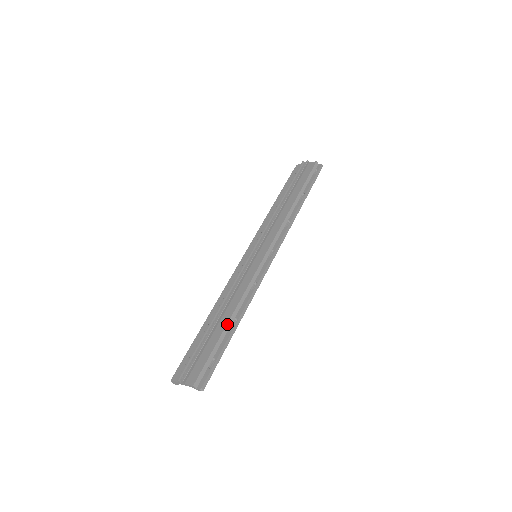
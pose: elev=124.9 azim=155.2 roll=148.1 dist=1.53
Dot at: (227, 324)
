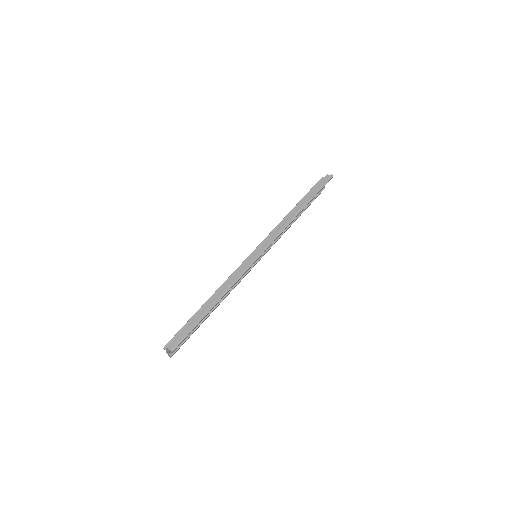
Dot at: (208, 303)
